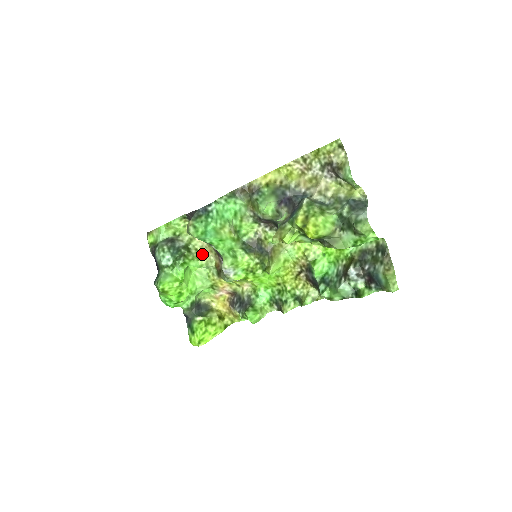
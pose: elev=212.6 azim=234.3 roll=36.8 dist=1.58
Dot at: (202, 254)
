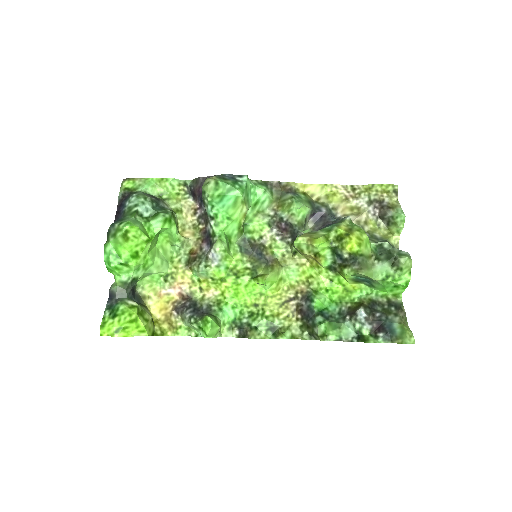
Dot at: (179, 233)
